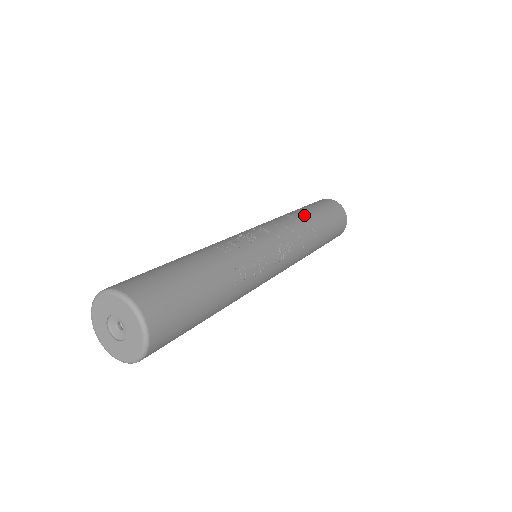
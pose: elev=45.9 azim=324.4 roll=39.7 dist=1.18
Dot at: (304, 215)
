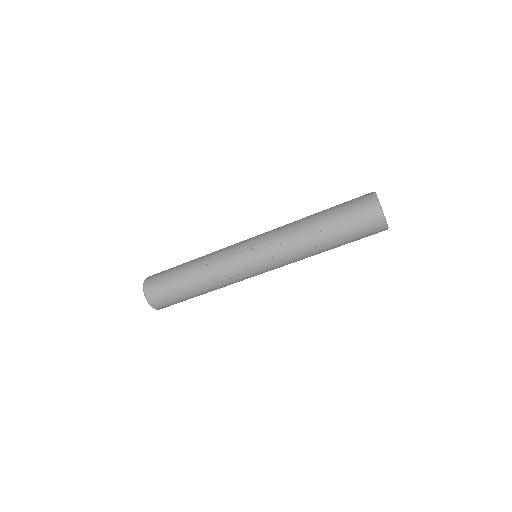
Dot at: (307, 227)
